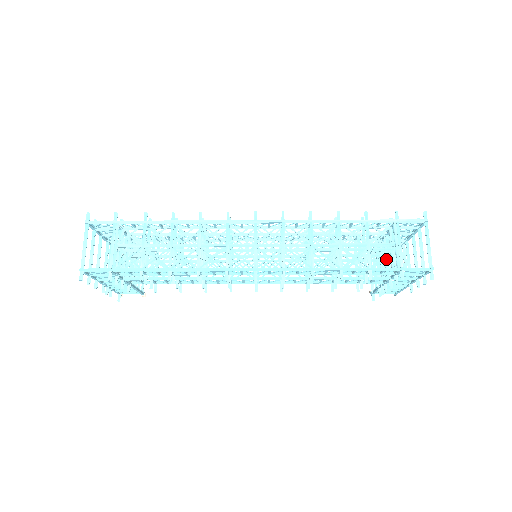
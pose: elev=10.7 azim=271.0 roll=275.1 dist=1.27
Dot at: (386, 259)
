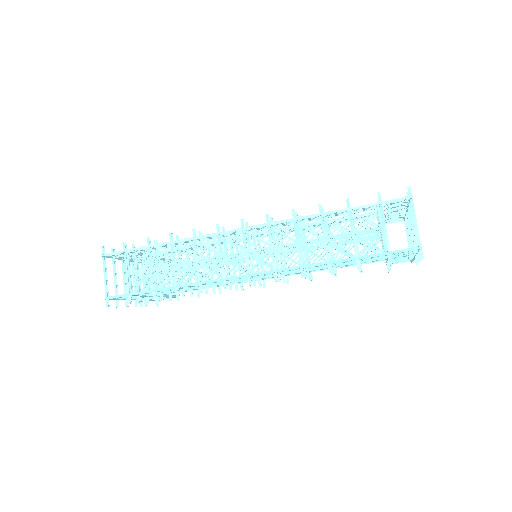
Dot at: (372, 245)
